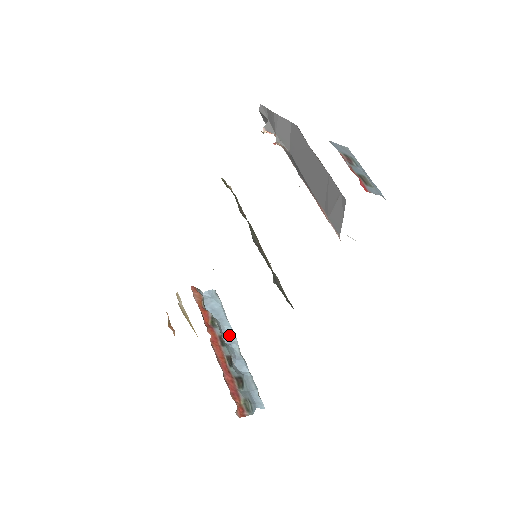
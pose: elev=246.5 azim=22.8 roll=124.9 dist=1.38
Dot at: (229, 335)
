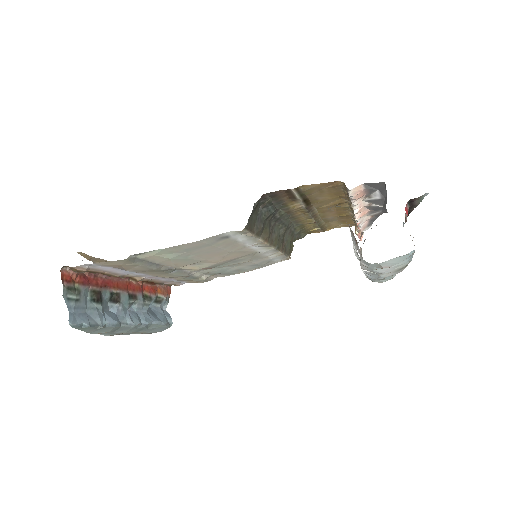
Dot at: (138, 317)
